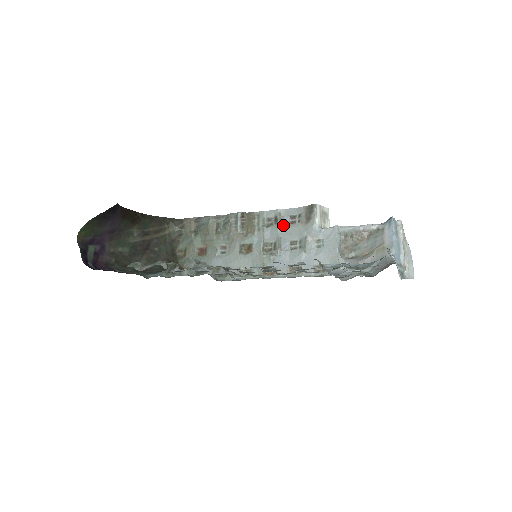
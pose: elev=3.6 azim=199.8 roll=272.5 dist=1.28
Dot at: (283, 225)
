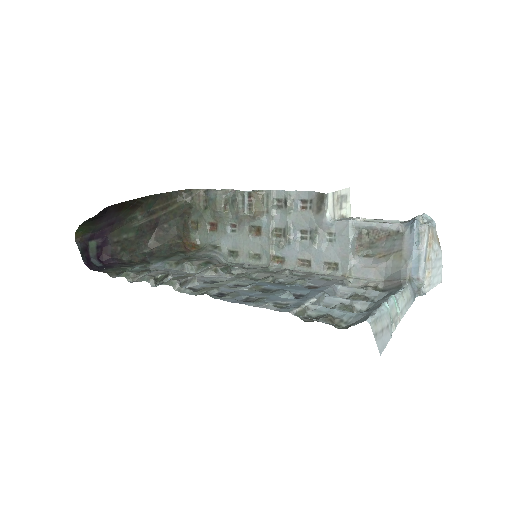
Dot at: (293, 210)
